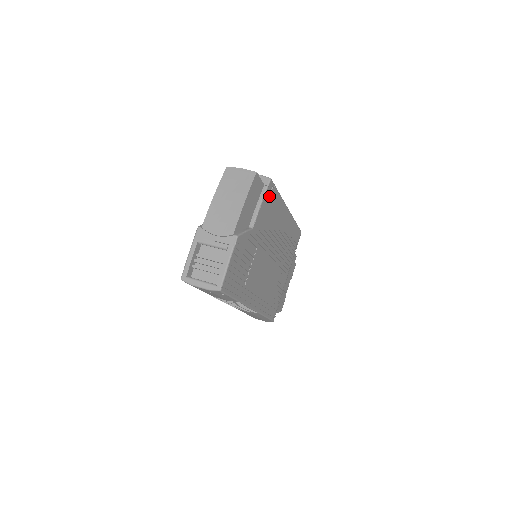
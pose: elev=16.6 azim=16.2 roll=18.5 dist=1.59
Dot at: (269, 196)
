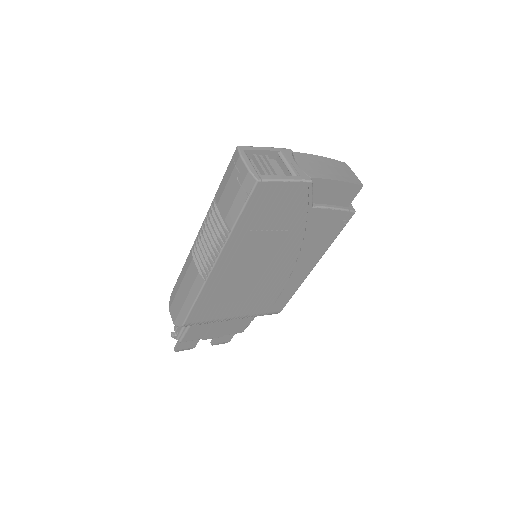
Dot at: (338, 220)
